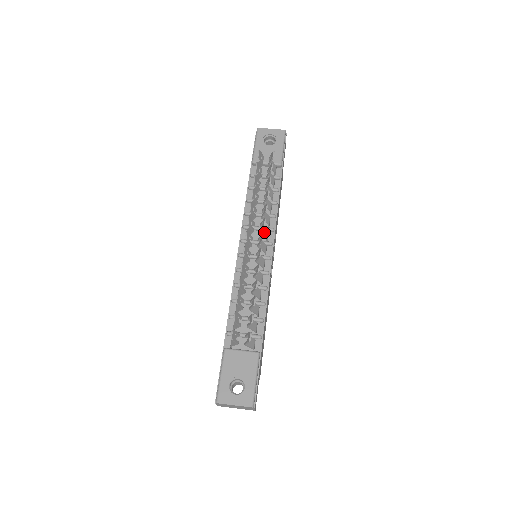
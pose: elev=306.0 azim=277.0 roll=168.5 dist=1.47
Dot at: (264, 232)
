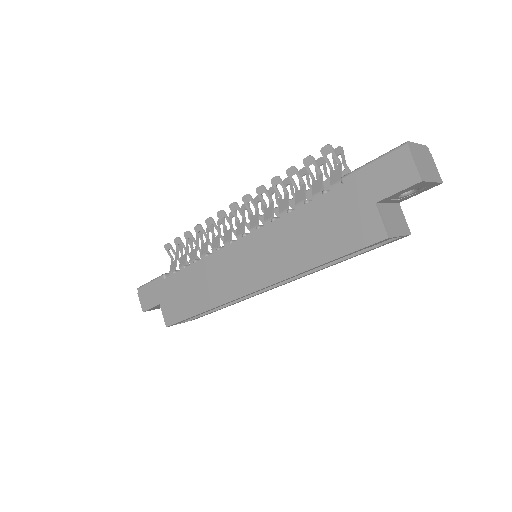
Dot at: occluded
